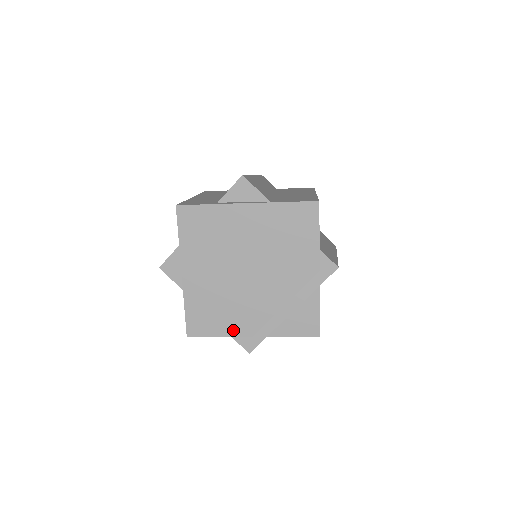
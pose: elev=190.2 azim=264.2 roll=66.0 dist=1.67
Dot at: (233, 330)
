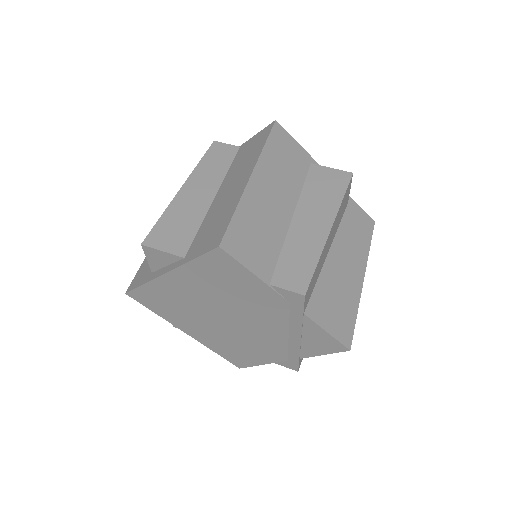
Dot at: (267, 359)
